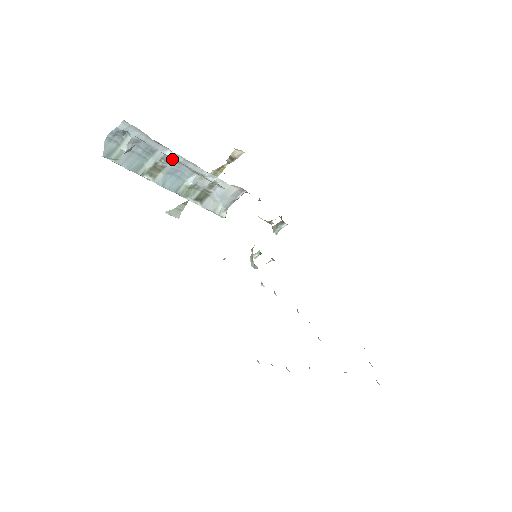
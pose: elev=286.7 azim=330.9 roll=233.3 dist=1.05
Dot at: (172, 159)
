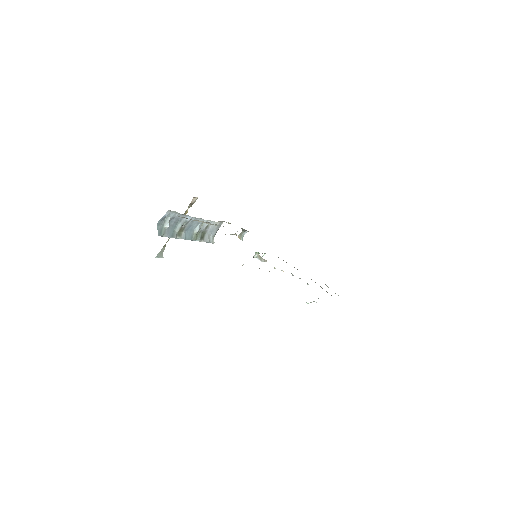
Dot at: (189, 221)
